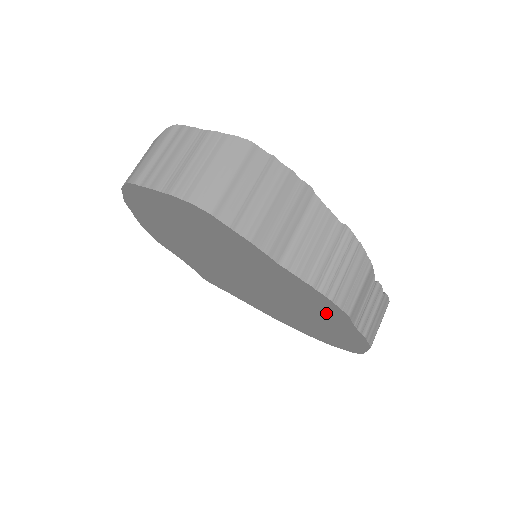
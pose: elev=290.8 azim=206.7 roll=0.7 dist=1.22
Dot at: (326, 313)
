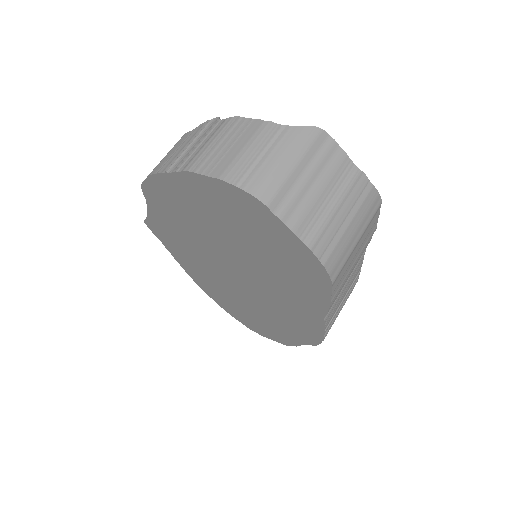
Dot at: (290, 329)
